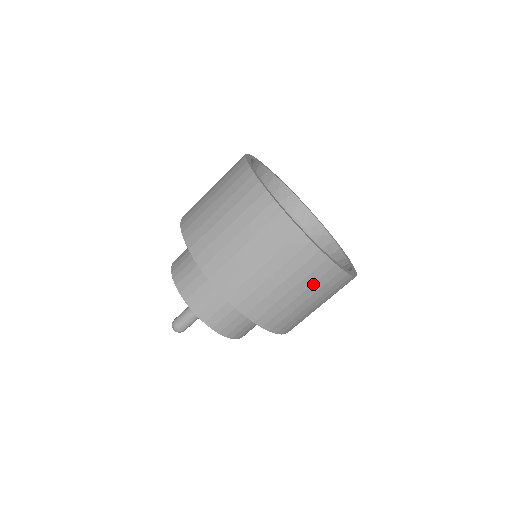
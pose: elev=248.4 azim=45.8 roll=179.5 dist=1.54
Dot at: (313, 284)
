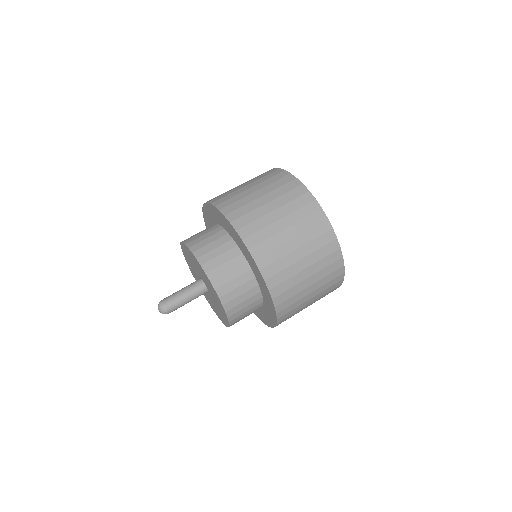
Dot at: (322, 269)
